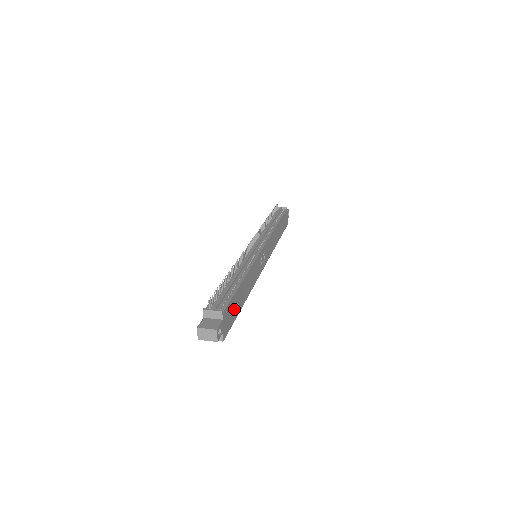
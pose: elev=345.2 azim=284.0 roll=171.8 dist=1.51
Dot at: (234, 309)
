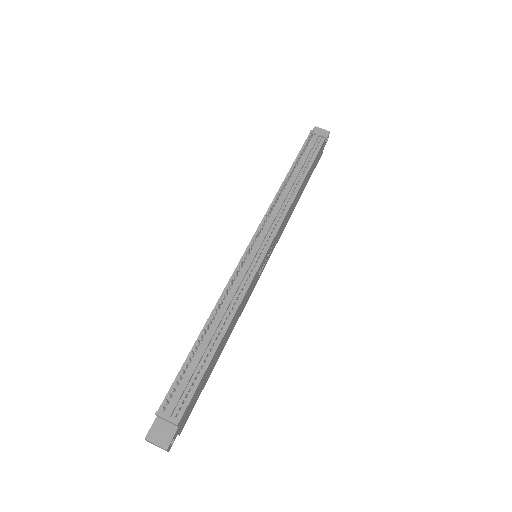
Dot at: (201, 386)
